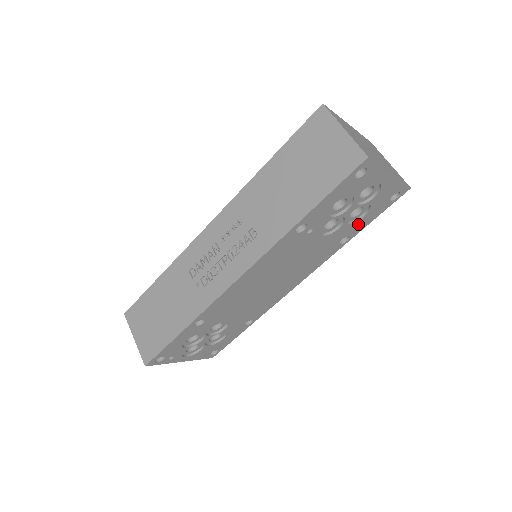
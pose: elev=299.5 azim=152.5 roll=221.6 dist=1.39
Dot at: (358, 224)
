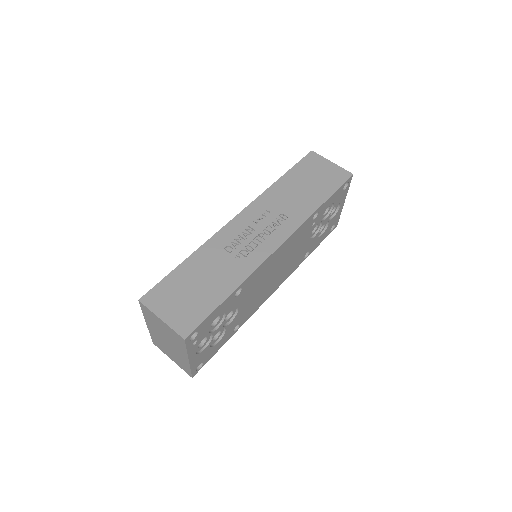
Dot at: (317, 242)
